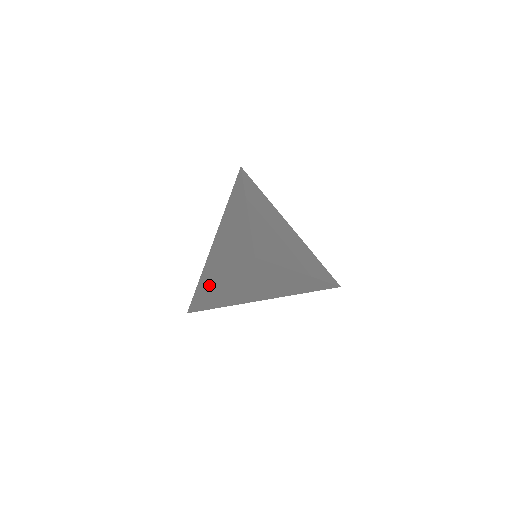
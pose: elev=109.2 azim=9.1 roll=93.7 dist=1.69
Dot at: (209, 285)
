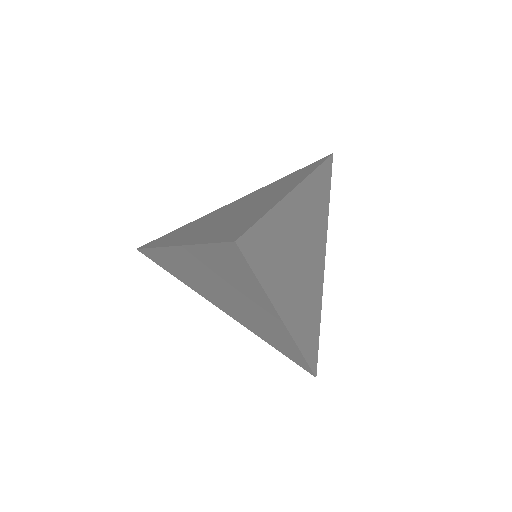
Dot at: (176, 237)
